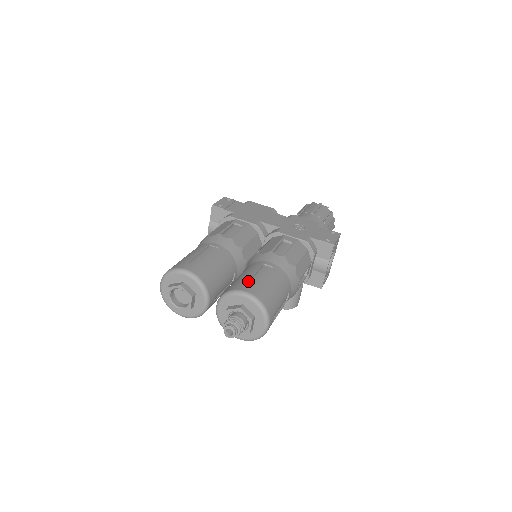
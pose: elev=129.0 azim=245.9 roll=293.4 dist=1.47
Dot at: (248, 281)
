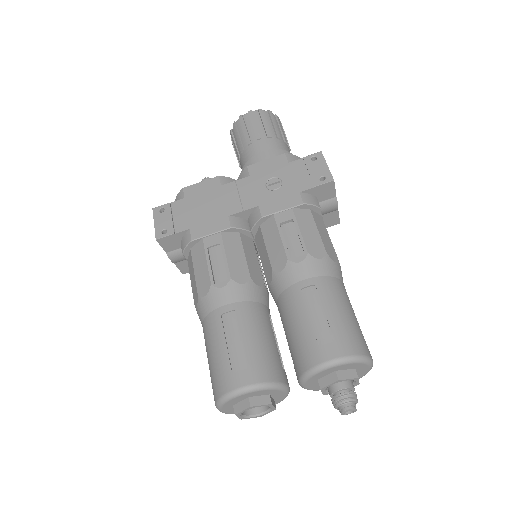
Dot at: (315, 339)
